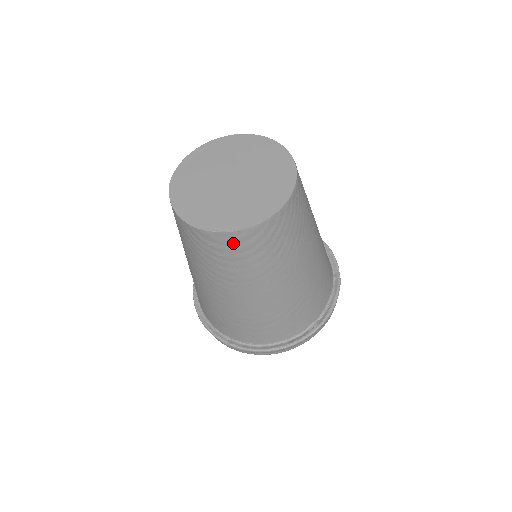
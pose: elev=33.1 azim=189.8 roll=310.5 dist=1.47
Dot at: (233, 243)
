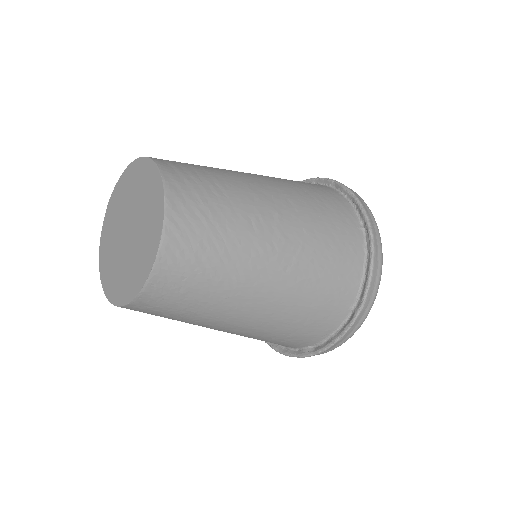
Dot at: occluded
